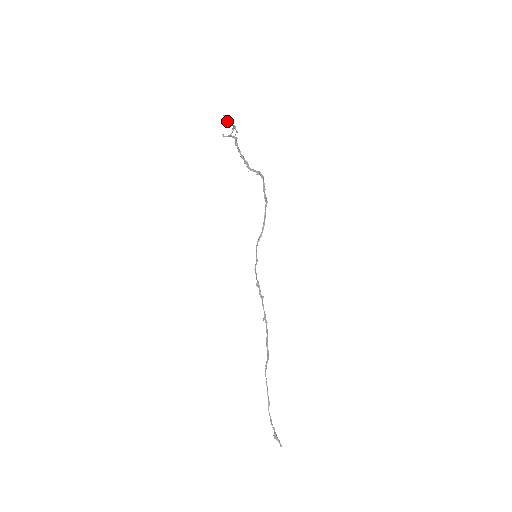
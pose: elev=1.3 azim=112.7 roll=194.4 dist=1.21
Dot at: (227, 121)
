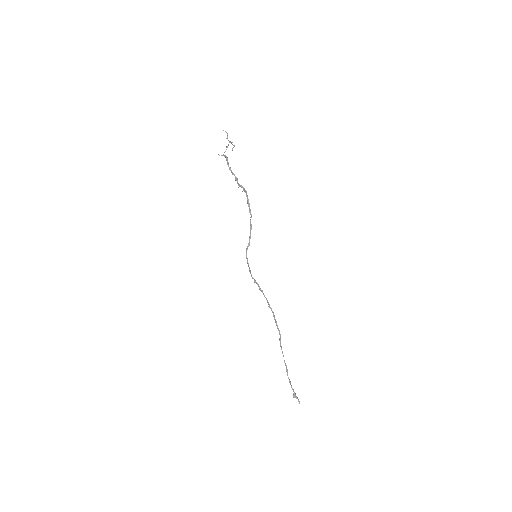
Dot at: occluded
